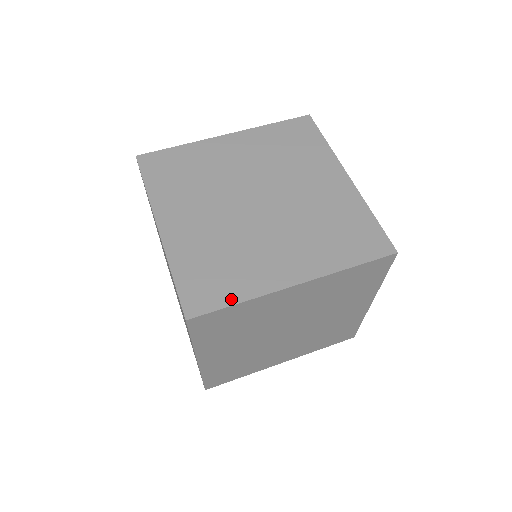
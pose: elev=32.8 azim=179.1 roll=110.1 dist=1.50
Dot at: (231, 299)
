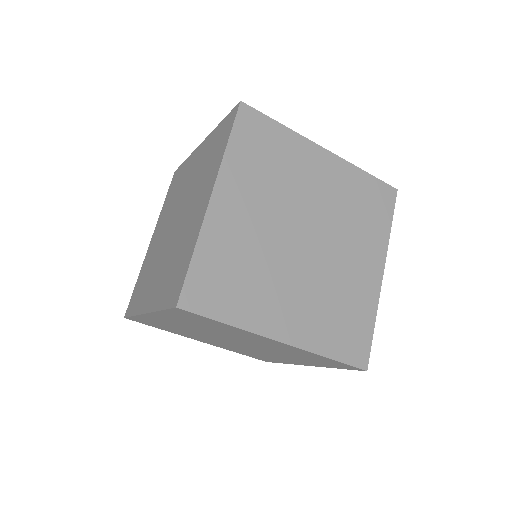
Dot at: (370, 328)
